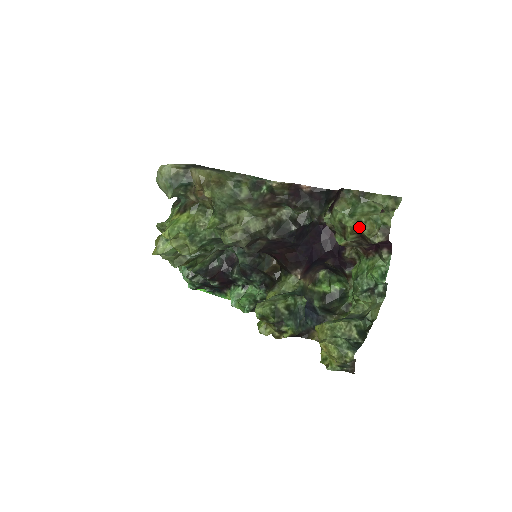
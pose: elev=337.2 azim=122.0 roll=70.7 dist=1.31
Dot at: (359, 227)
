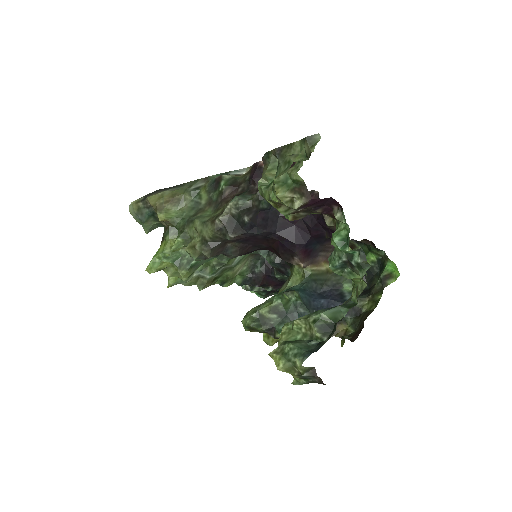
Dot at: (273, 197)
